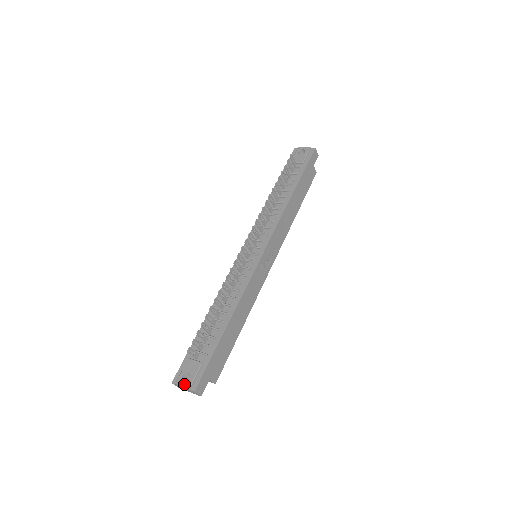
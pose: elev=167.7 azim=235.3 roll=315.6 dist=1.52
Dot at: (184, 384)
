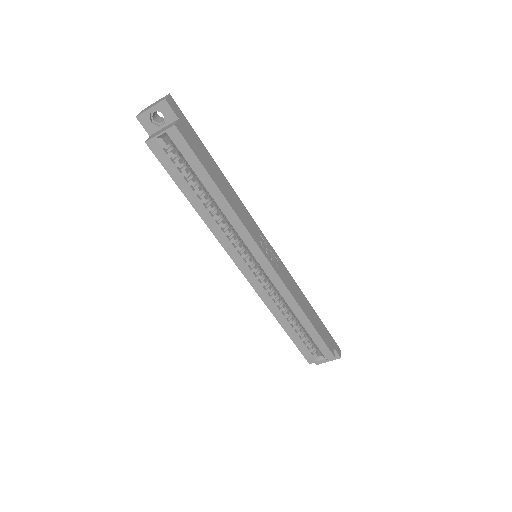
Dot at: occluded
